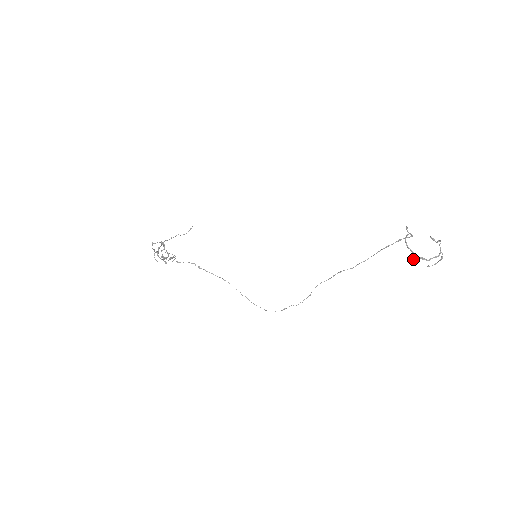
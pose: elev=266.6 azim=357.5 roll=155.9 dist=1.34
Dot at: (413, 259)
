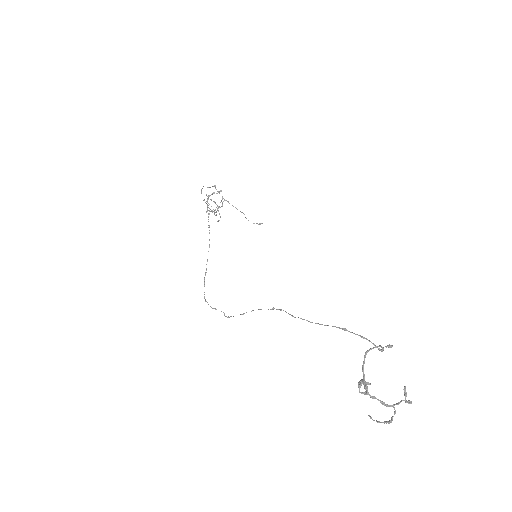
Dot at: (359, 382)
